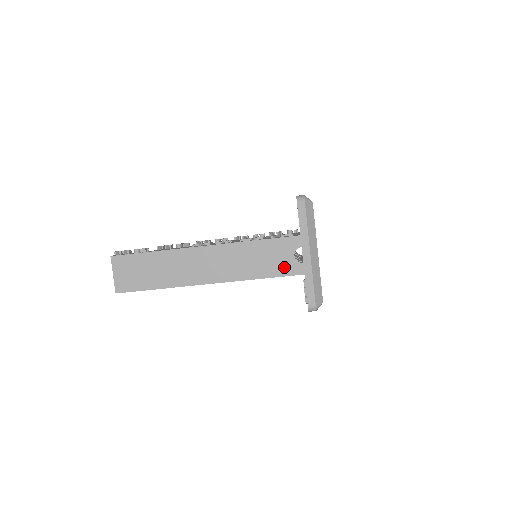
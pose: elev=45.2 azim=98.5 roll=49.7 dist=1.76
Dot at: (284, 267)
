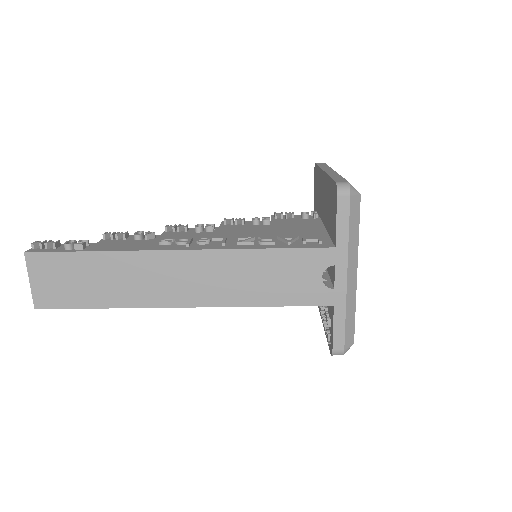
Dot at: (304, 292)
